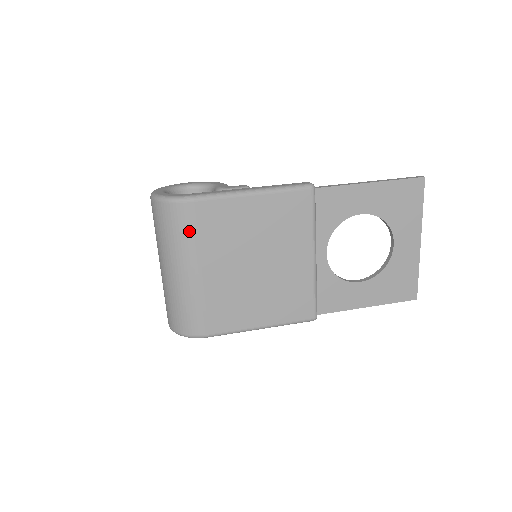
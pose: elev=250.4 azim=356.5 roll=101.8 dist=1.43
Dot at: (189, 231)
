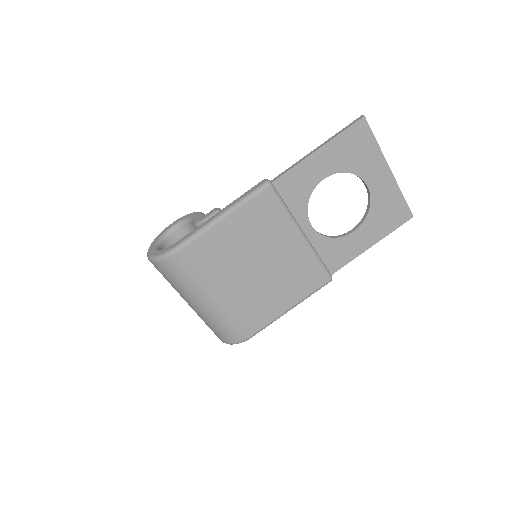
Dot at: (190, 273)
